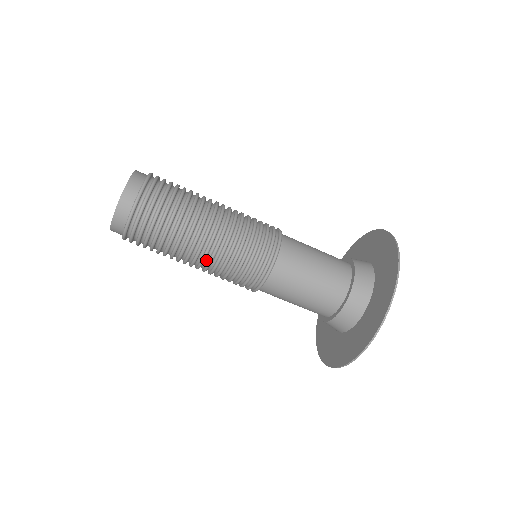
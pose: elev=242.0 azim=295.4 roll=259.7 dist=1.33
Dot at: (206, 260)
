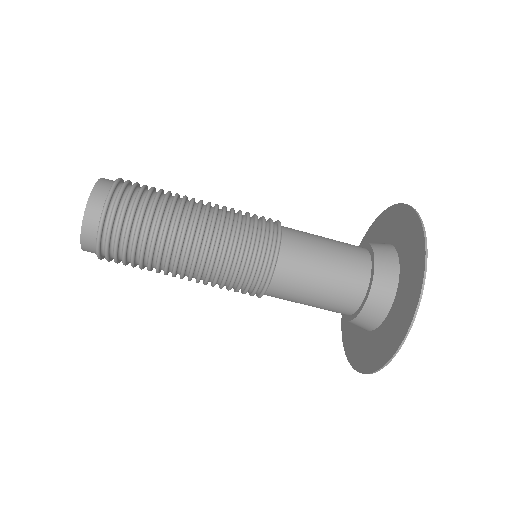
Dot at: occluded
